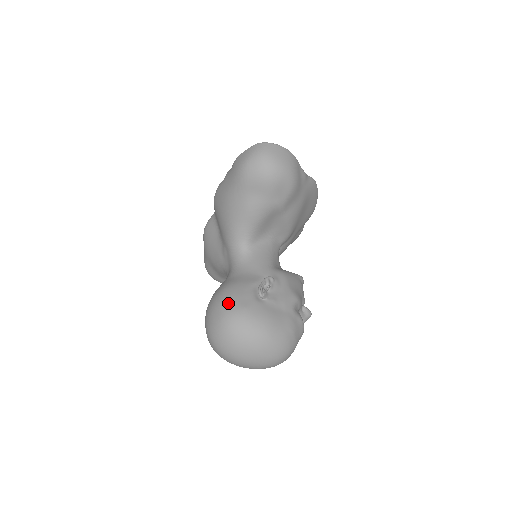
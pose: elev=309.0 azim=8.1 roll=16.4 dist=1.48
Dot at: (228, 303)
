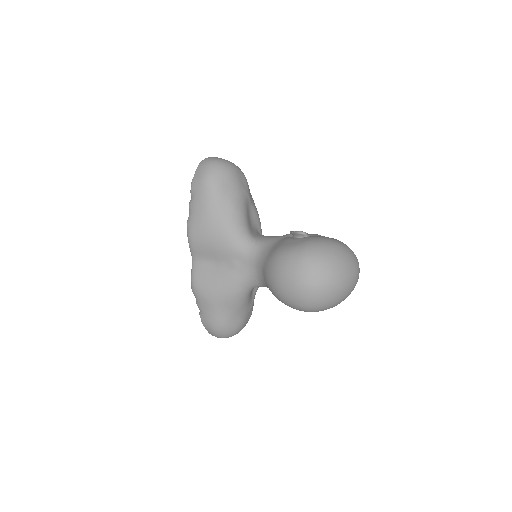
Dot at: (293, 249)
